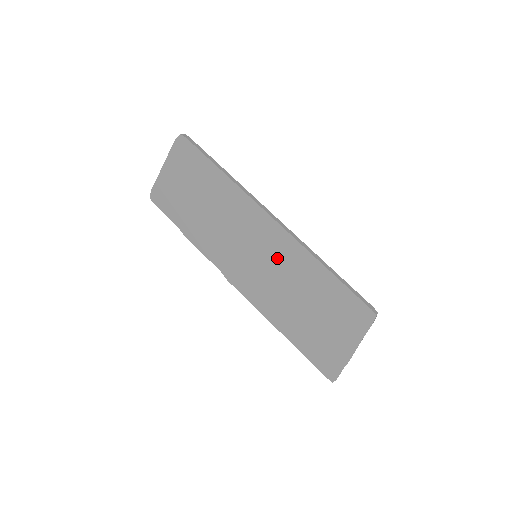
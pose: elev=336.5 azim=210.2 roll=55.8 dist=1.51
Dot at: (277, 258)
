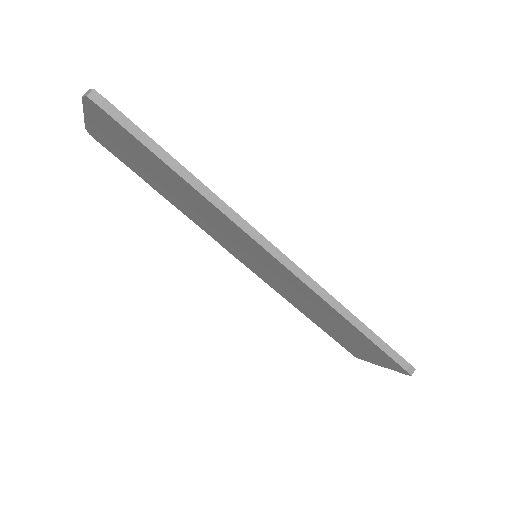
Dot at: (283, 278)
